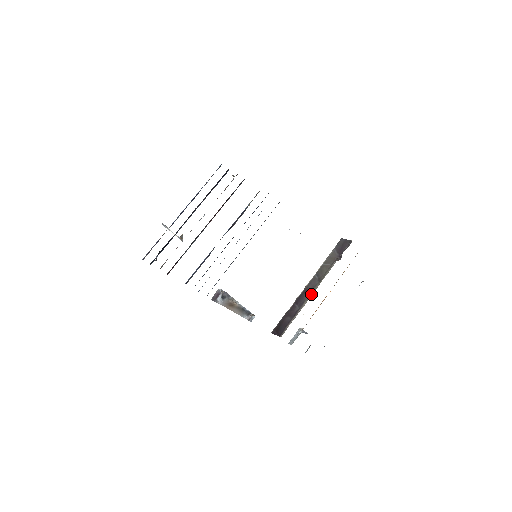
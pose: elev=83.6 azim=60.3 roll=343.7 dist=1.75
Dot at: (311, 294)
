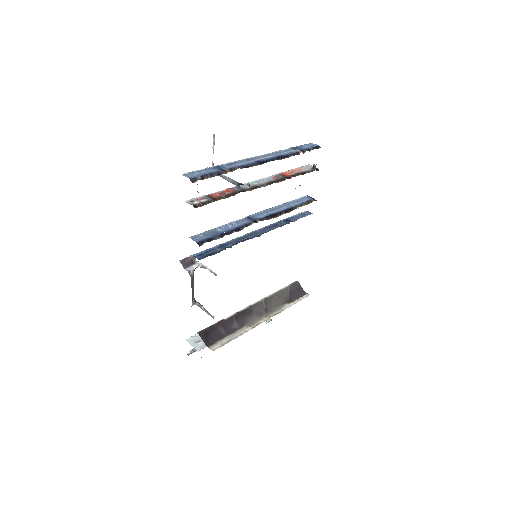
Dot at: (255, 321)
